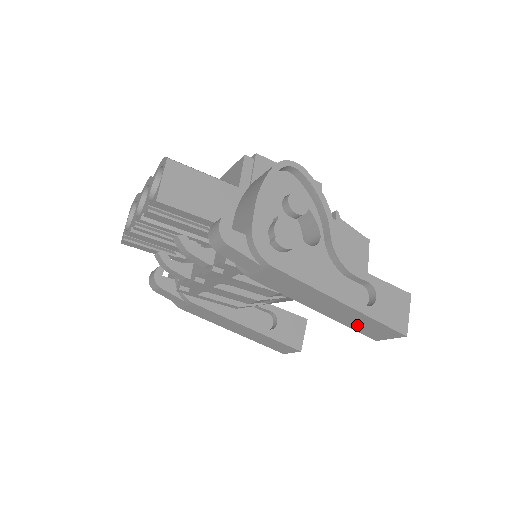
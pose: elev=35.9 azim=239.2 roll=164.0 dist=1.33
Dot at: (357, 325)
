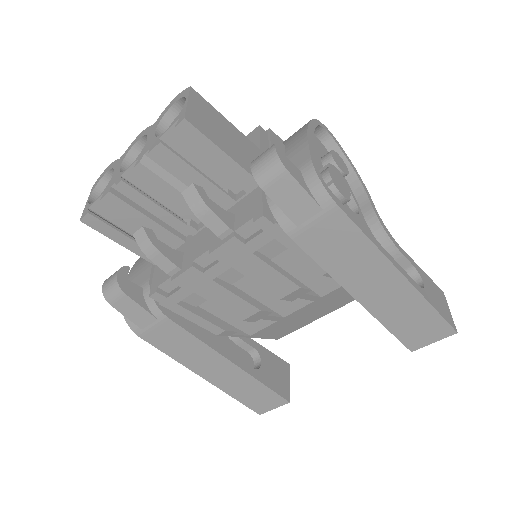
Dot at: (401, 321)
